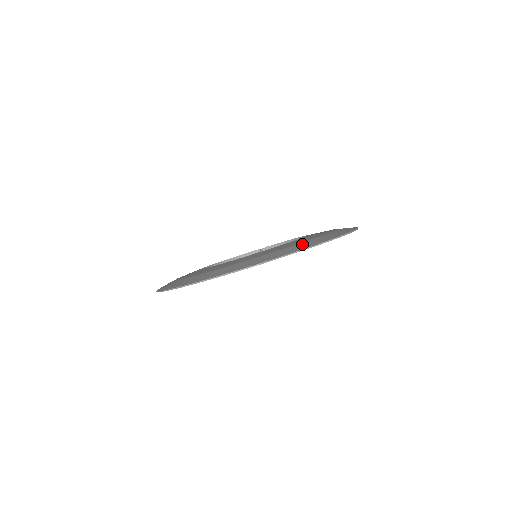
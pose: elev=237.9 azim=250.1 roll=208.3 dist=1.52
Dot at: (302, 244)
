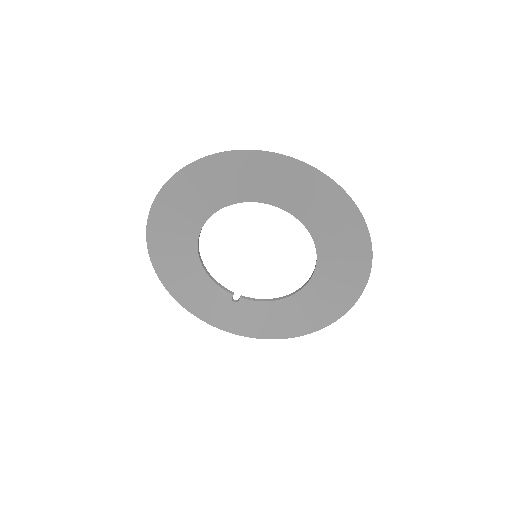
Dot at: (345, 216)
